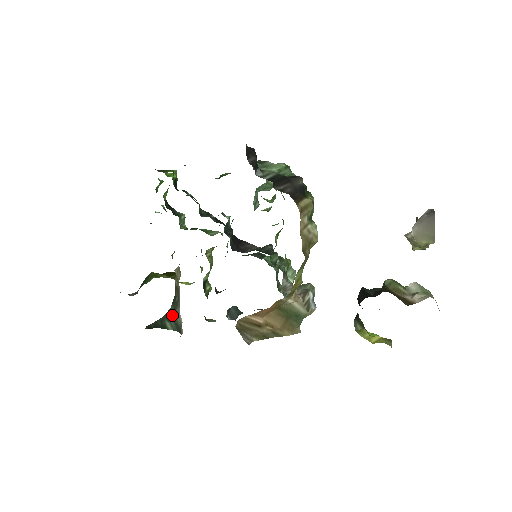
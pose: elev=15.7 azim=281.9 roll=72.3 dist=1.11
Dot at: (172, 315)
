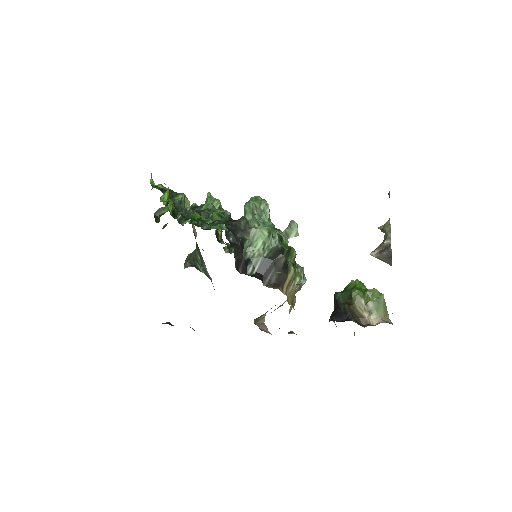
Dot at: (201, 262)
